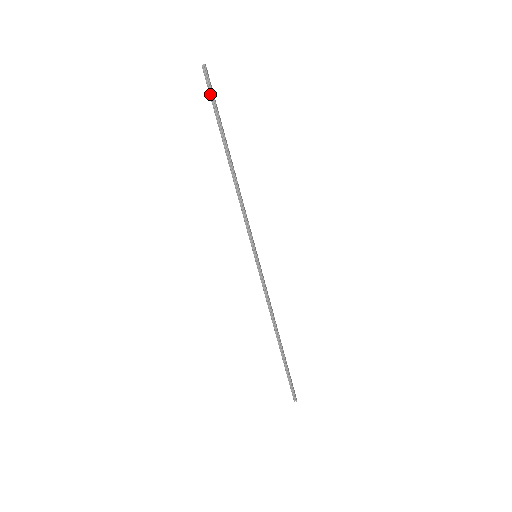
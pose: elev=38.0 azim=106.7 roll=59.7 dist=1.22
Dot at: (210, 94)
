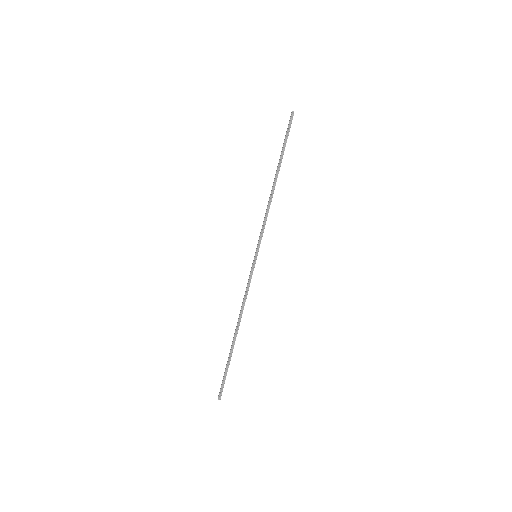
Dot at: (288, 130)
